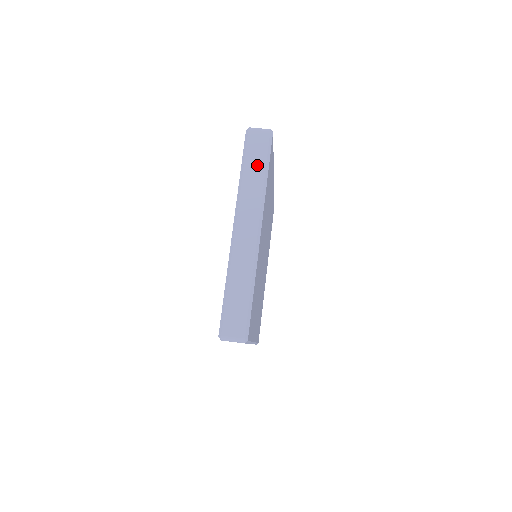
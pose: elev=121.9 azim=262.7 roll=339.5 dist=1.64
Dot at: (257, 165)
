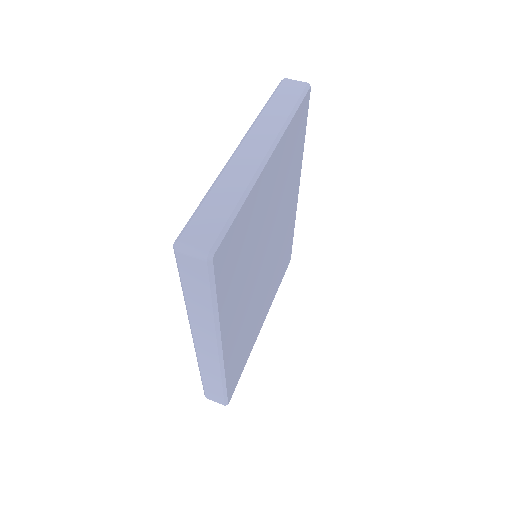
Dot at: (285, 103)
